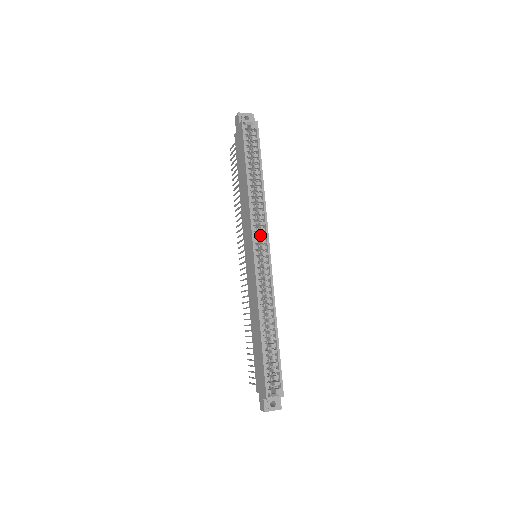
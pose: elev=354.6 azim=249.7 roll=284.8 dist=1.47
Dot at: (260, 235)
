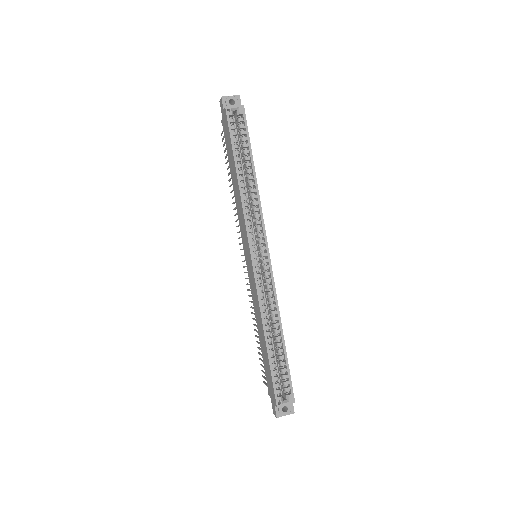
Dot at: (257, 235)
